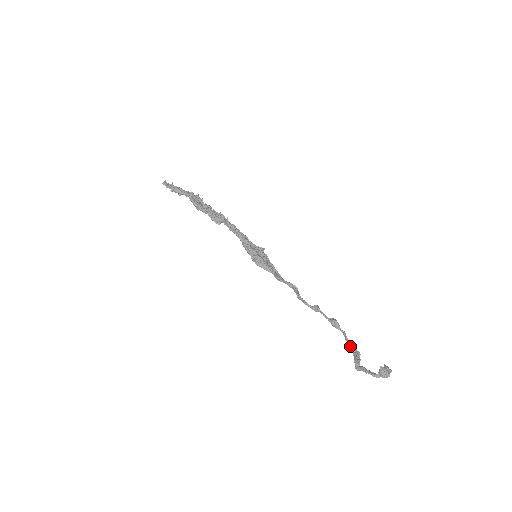
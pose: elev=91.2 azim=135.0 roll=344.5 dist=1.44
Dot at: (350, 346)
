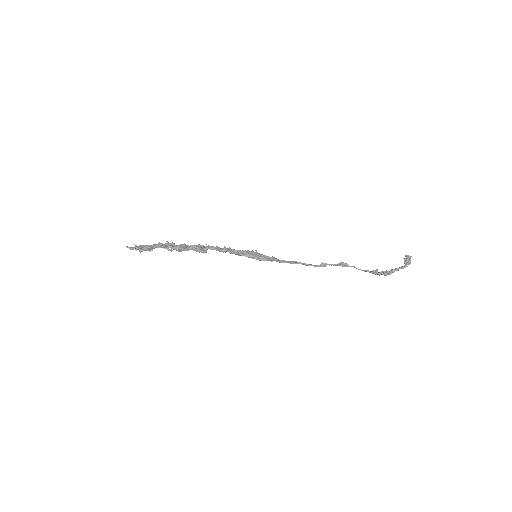
Dot at: (366, 271)
